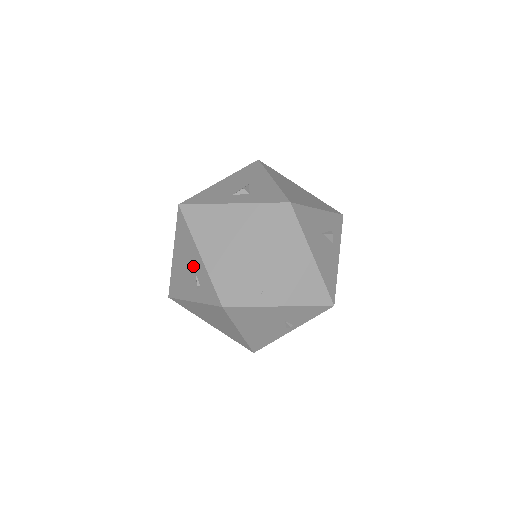
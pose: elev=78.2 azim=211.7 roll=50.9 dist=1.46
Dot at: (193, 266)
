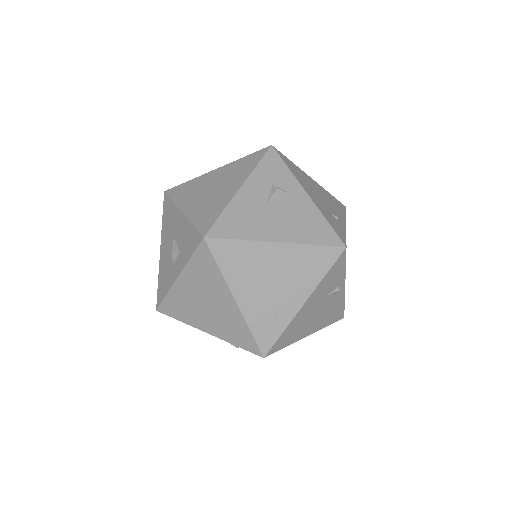
Dot at: occluded
